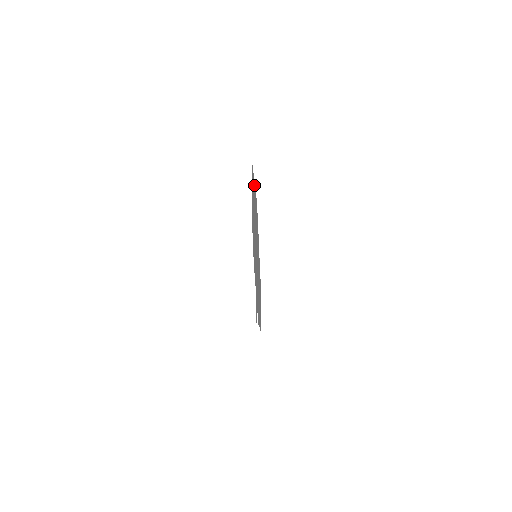
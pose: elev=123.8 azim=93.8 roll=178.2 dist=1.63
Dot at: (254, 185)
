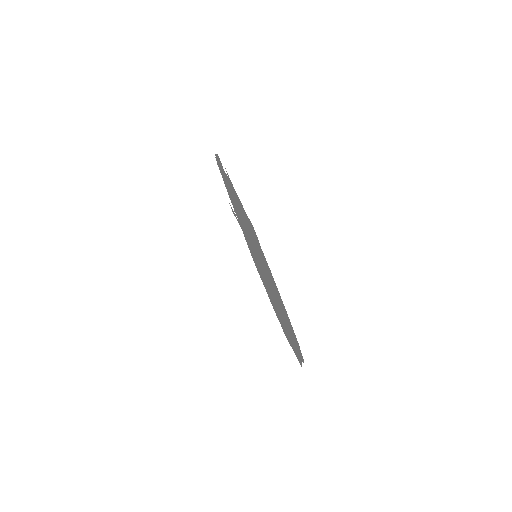
Dot at: occluded
